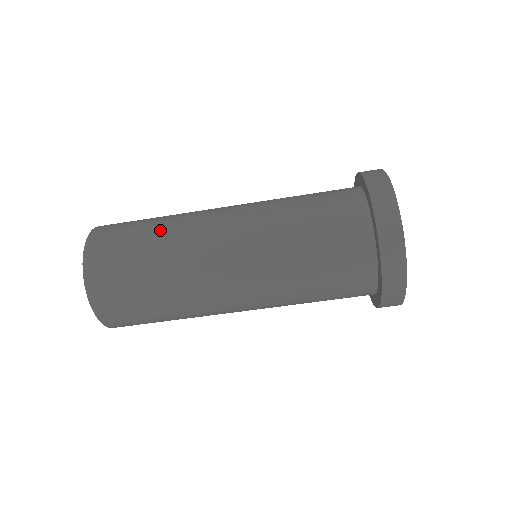
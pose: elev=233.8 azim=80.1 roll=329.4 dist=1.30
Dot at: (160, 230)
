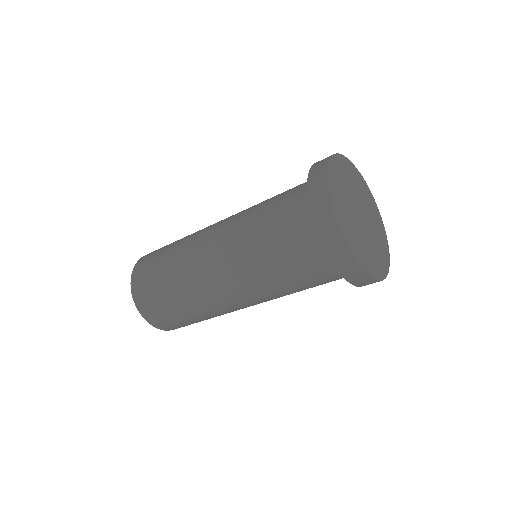
Dot at: (176, 246)
